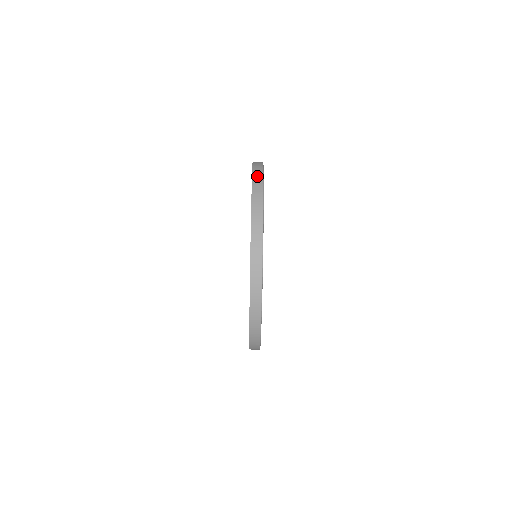
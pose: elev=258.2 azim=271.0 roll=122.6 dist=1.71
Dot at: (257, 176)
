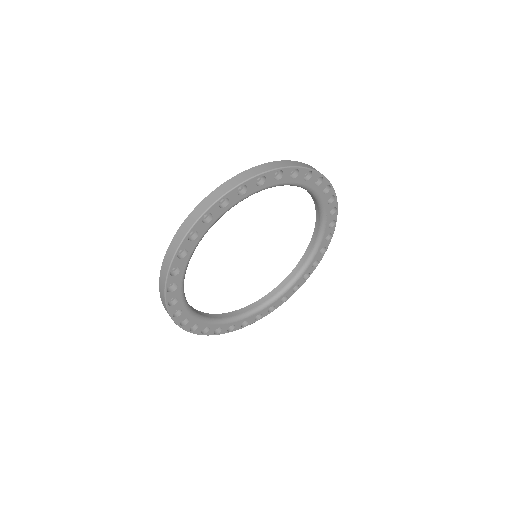
Dot at: occluded
